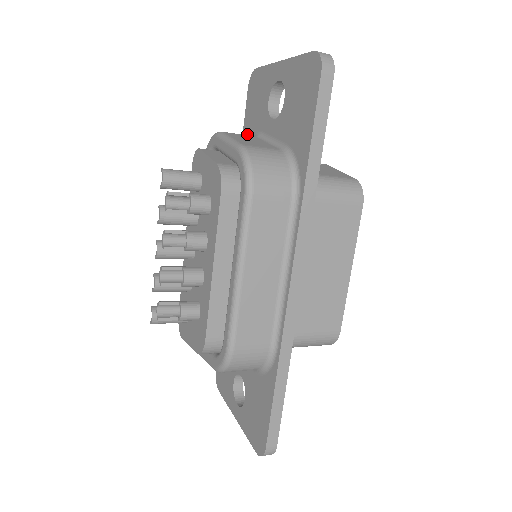
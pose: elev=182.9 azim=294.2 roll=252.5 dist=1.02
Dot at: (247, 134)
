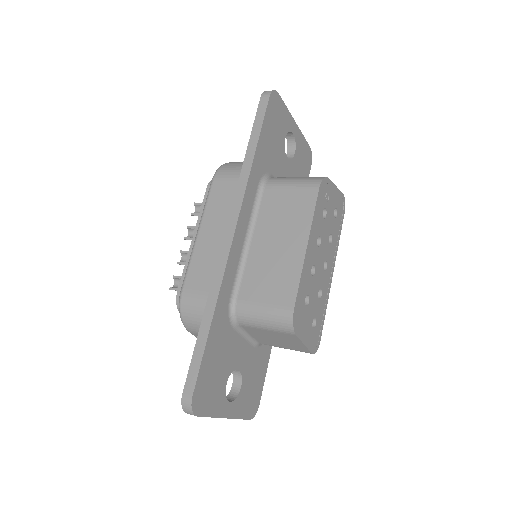
Dot at: occluded
